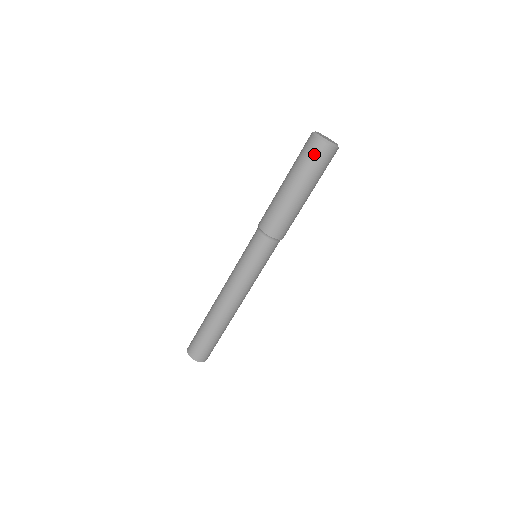
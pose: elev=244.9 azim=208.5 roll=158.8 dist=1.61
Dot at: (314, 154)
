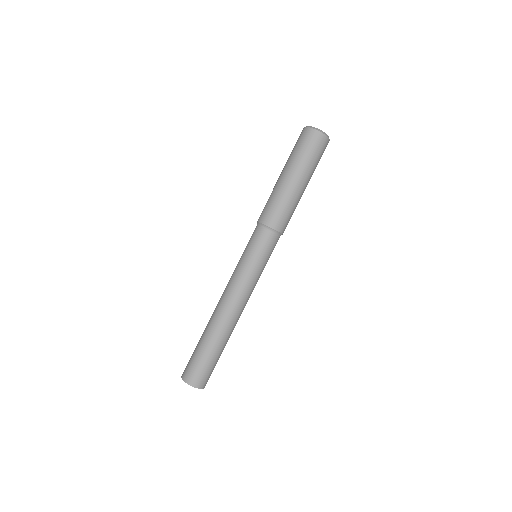
Dot at: (298, 140)
